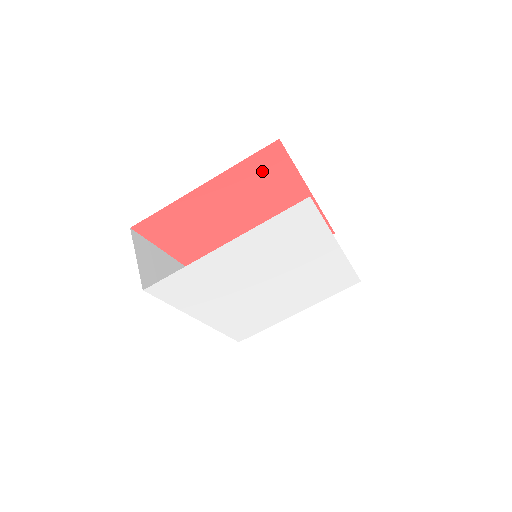
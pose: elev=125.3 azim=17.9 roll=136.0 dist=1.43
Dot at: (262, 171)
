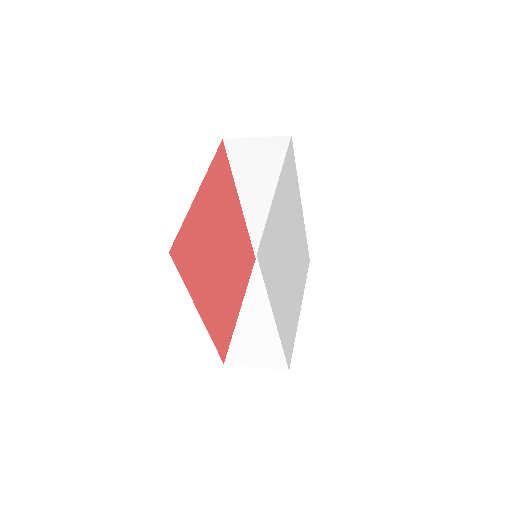
Dot at: (220, 175)
